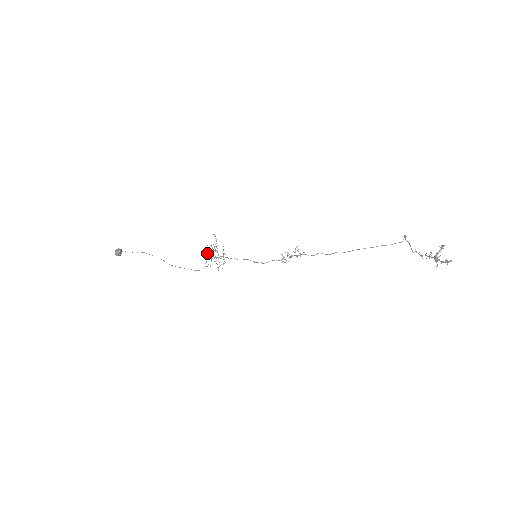
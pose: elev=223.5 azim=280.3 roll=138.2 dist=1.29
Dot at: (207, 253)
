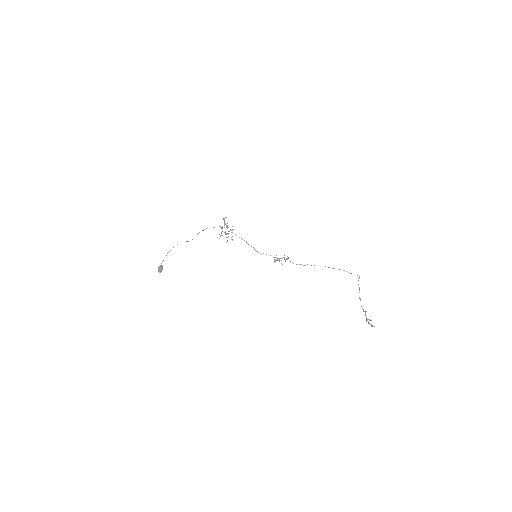
Dot at: occluded
